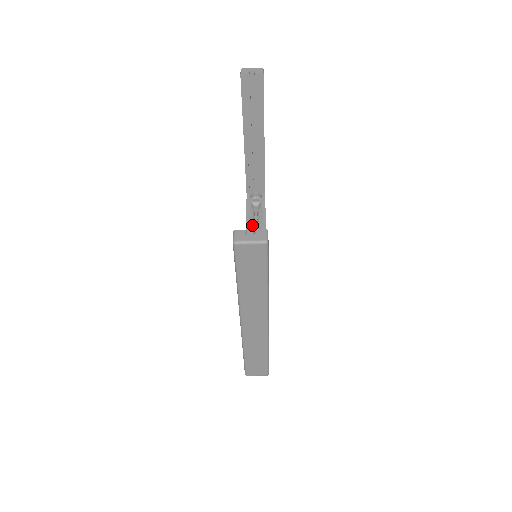
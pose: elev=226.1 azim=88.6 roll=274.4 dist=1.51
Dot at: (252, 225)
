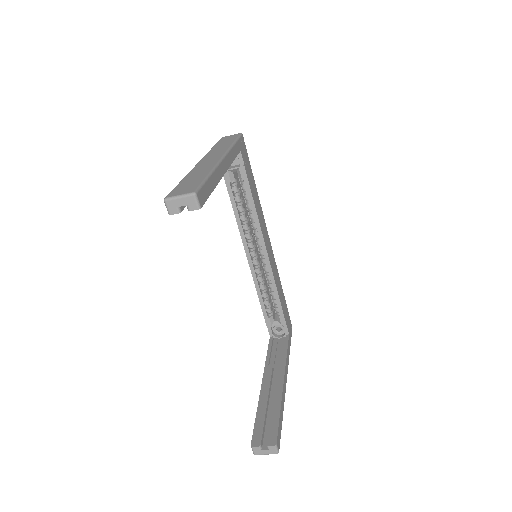
Dot at: (239, 206)
